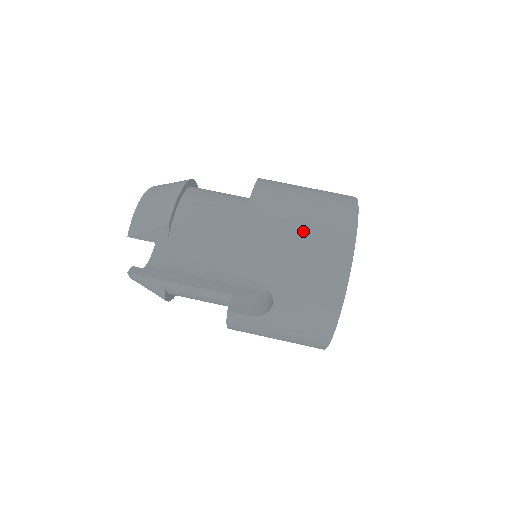
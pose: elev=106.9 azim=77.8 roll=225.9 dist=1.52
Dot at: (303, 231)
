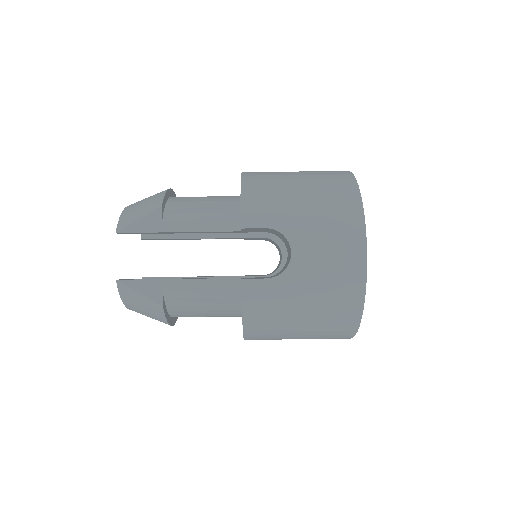
Dot at: (302, 181)
